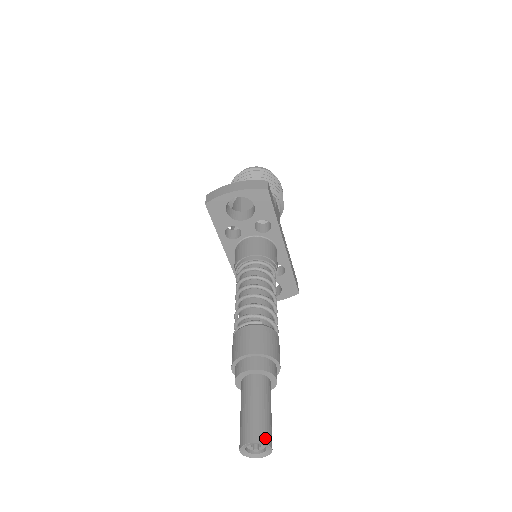
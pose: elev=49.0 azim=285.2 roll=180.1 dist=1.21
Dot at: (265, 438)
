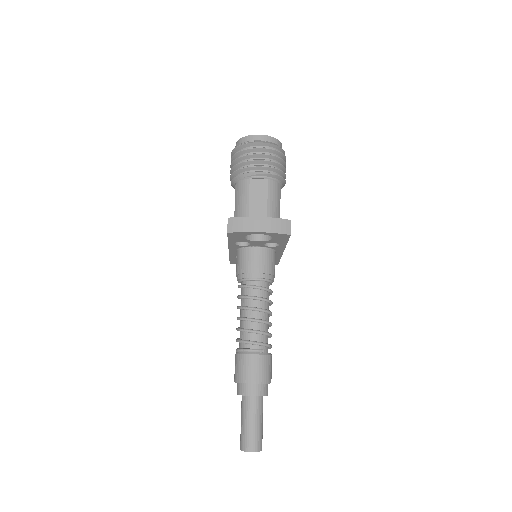
Dot at: (260, 447)
